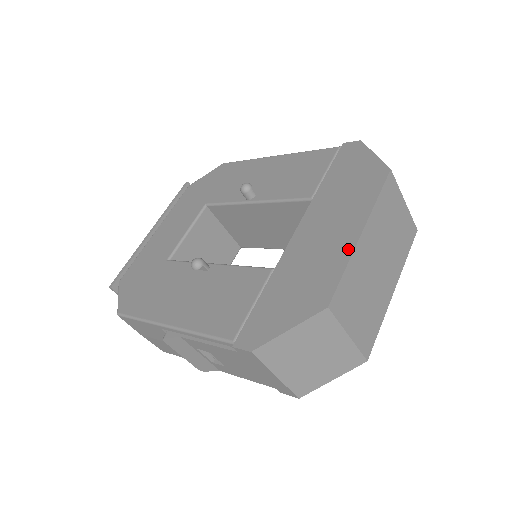
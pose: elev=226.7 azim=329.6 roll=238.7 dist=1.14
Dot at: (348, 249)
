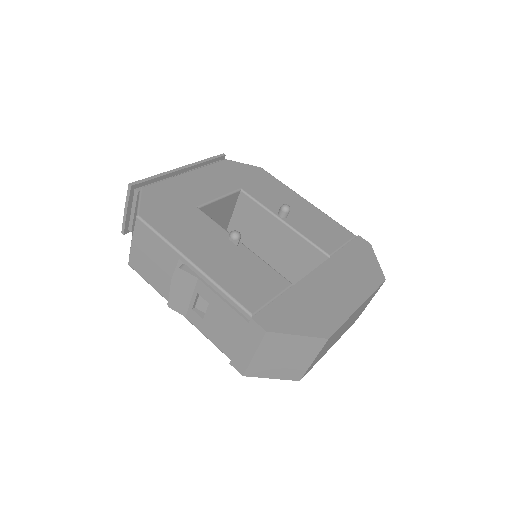
Dot at: (349, 311)
